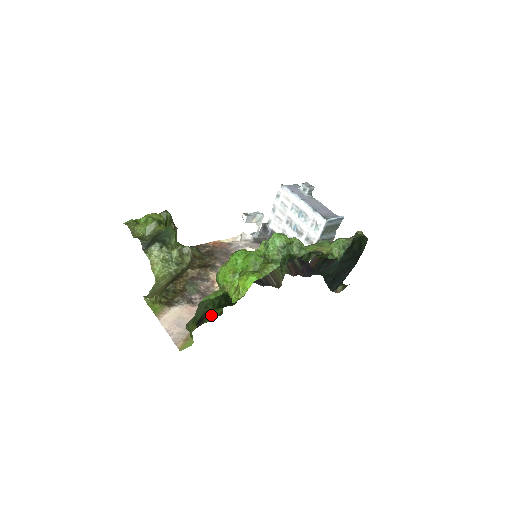
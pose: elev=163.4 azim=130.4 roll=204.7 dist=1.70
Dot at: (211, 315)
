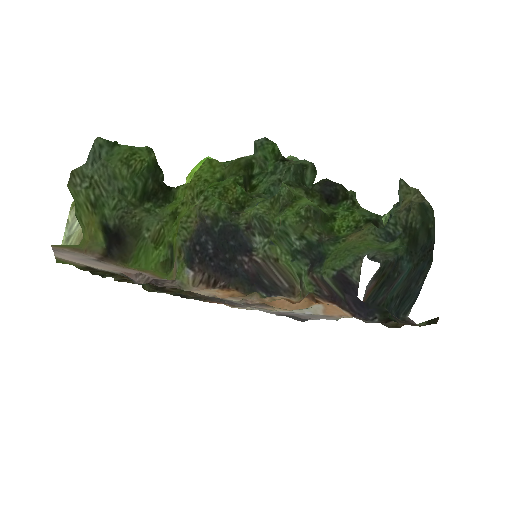
Dot at: (144, 253)
